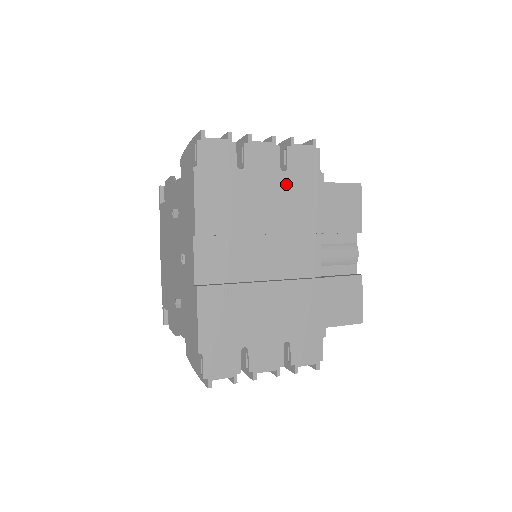
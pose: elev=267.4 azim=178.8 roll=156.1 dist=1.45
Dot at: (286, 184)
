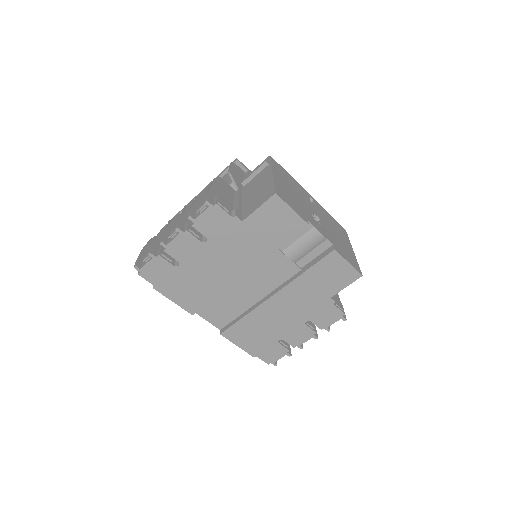
Dot at: (216, 247)
